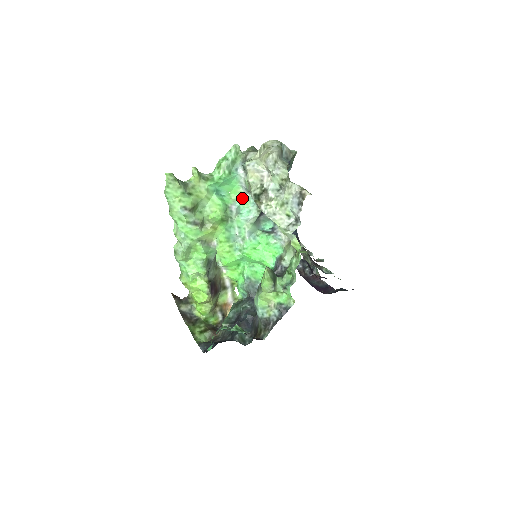
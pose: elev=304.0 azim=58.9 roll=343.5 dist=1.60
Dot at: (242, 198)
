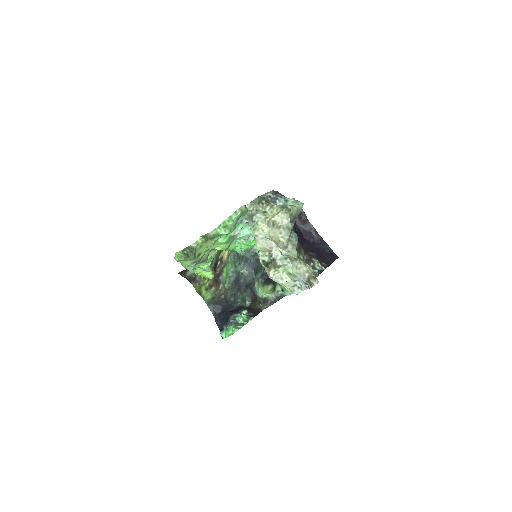
Dot at: (244, 225)
